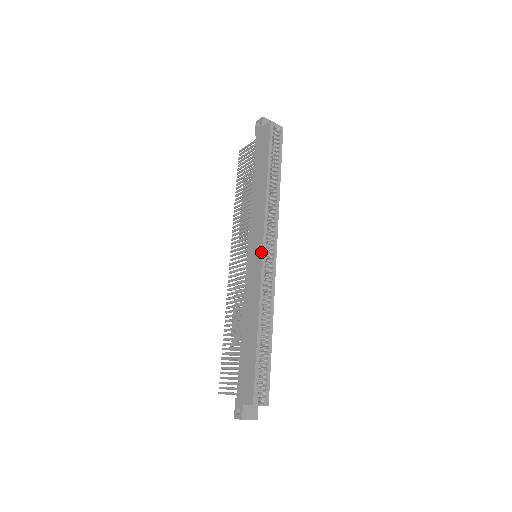
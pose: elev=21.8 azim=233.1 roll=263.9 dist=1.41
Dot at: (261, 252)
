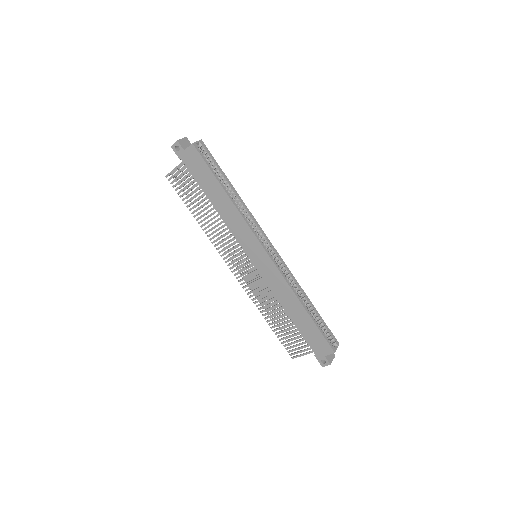
Dot at: (266, 254)
